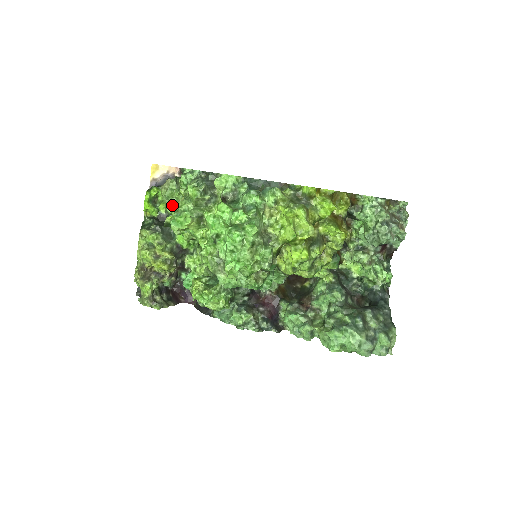
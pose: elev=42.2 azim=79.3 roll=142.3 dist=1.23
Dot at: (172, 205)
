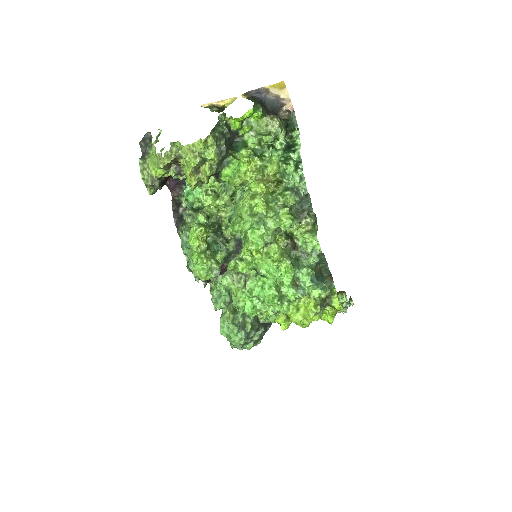
Dot at: (263, 203)
